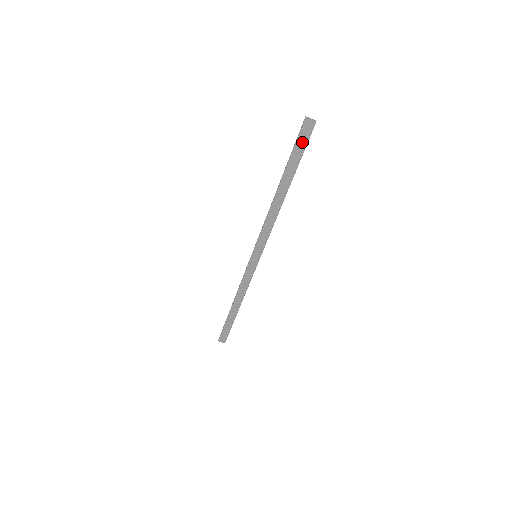
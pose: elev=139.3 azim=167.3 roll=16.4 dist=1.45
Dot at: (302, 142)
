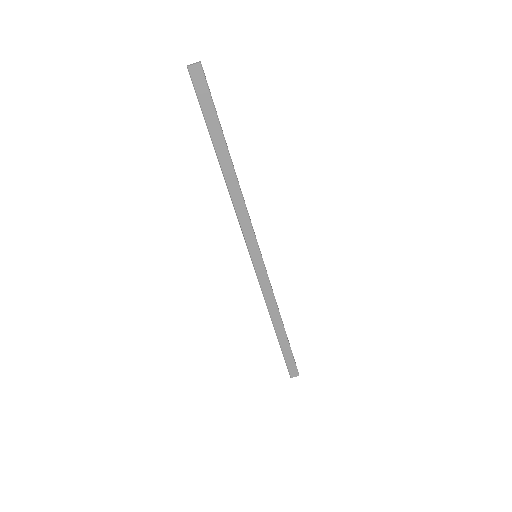
Dot at: (204, 95)
